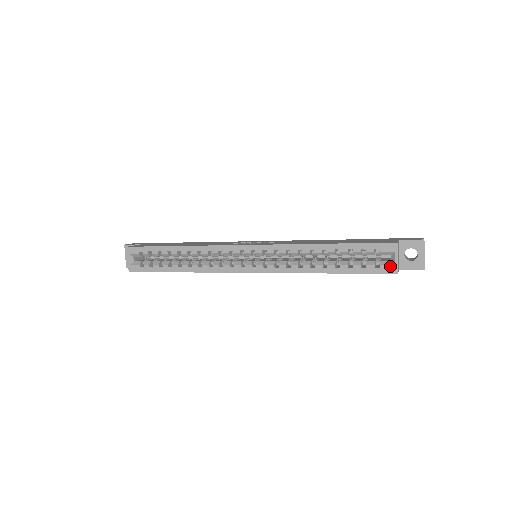
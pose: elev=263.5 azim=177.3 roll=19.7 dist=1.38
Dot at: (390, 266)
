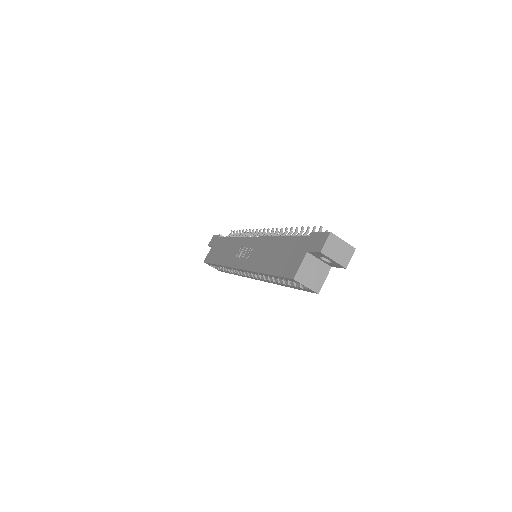
Dot at: (308, 290)
